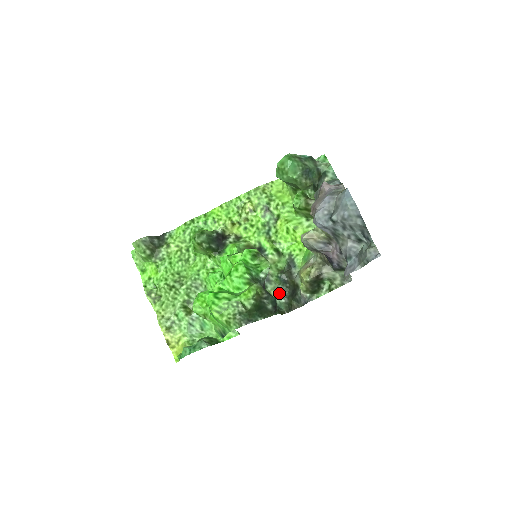
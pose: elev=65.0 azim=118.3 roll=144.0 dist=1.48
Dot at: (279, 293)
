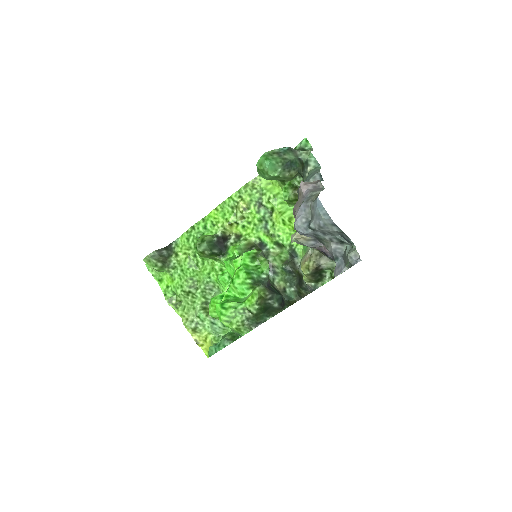
Dot at: (287, 283)
